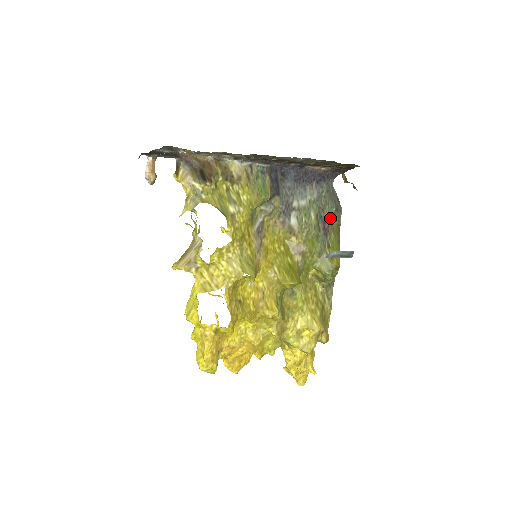
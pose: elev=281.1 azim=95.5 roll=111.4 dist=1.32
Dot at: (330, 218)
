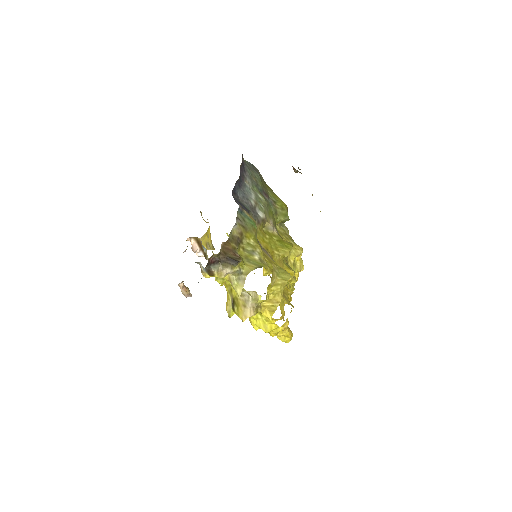
Dot at: (262, 184)
